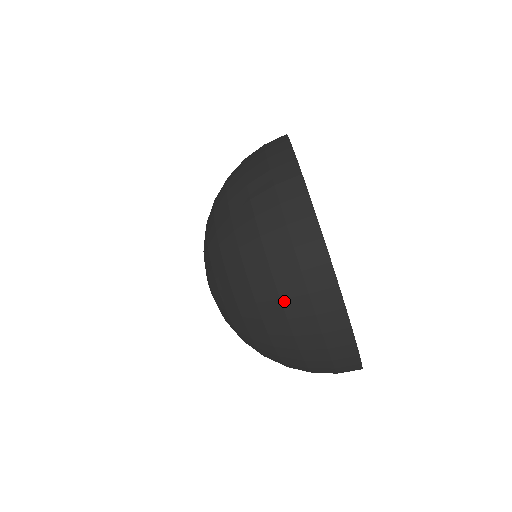
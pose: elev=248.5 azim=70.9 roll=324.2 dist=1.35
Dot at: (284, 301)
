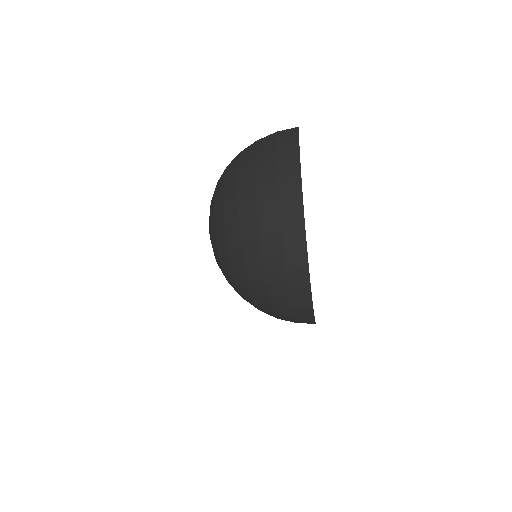
Dot at: (275, 313)
